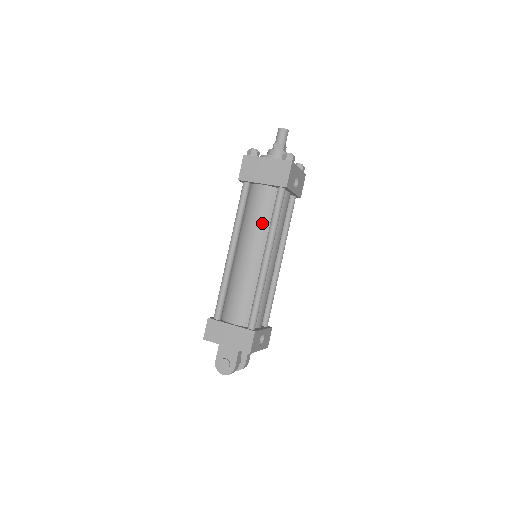
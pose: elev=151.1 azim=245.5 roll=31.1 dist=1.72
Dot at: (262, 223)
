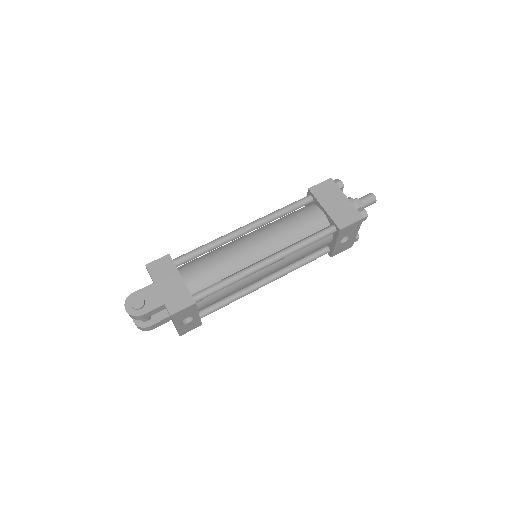
Dot at: (292, 235)
